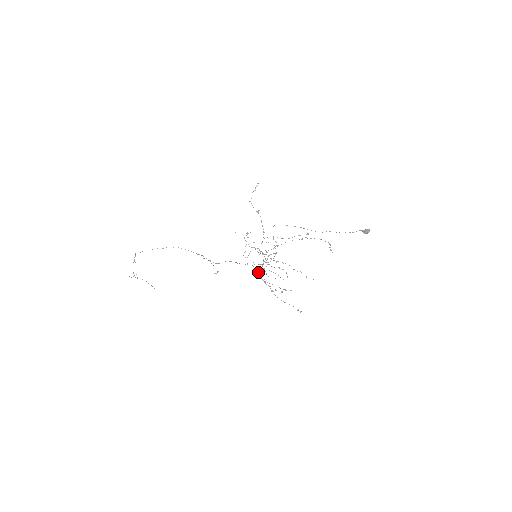
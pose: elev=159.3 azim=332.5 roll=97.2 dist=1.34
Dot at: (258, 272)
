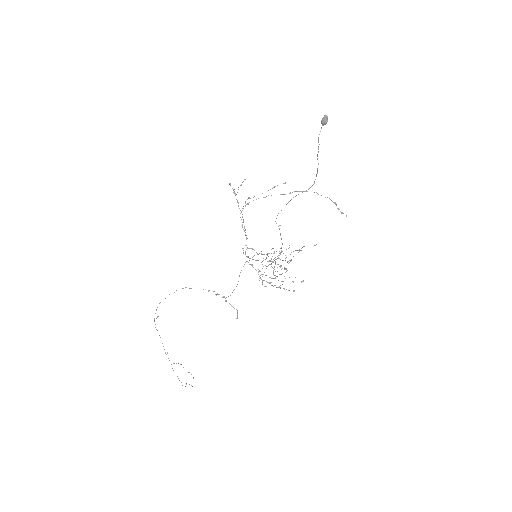
Dot at: (258, 271)
